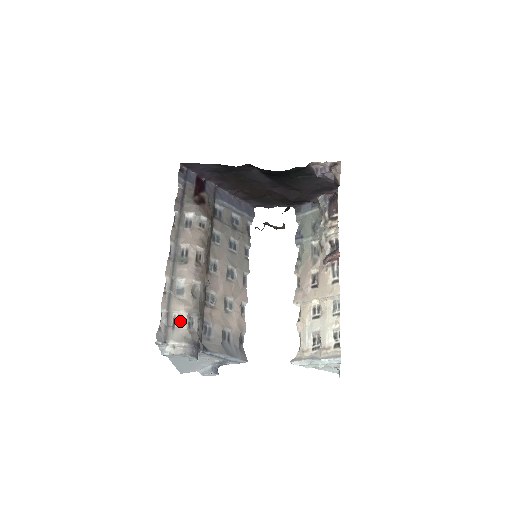
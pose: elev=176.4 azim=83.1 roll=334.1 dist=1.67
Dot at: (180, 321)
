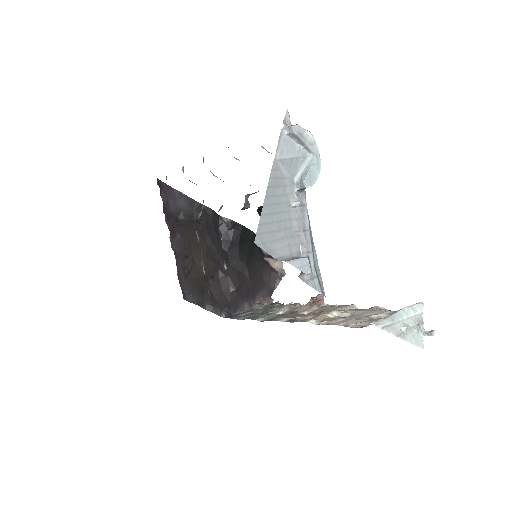
Dot at: occluded
